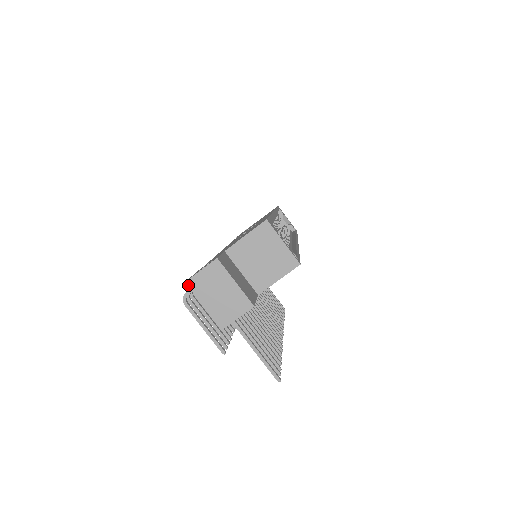
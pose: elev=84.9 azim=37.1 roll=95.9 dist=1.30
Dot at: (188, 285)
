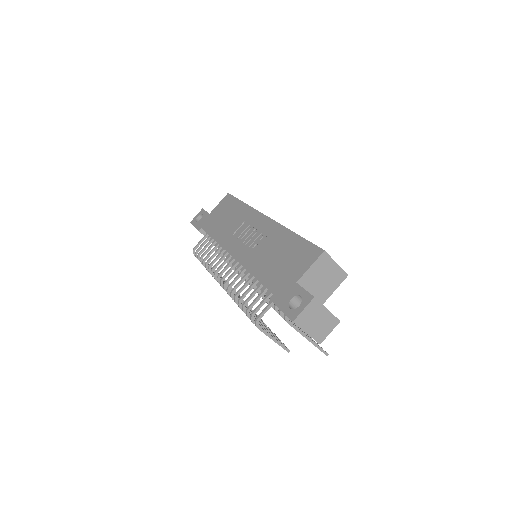
Dot at: (295, 323)
